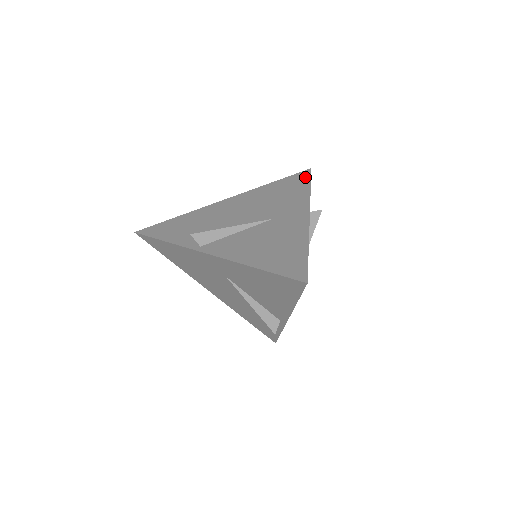
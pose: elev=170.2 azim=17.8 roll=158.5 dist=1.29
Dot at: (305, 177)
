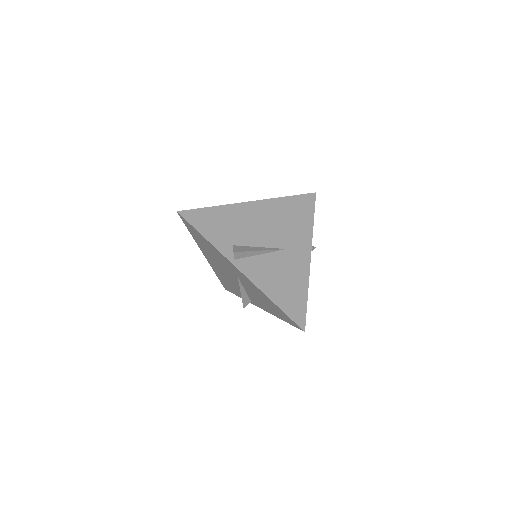
Dot at: (311, 203)
